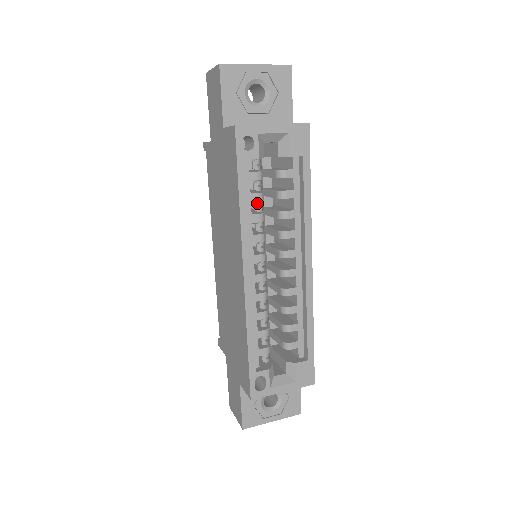
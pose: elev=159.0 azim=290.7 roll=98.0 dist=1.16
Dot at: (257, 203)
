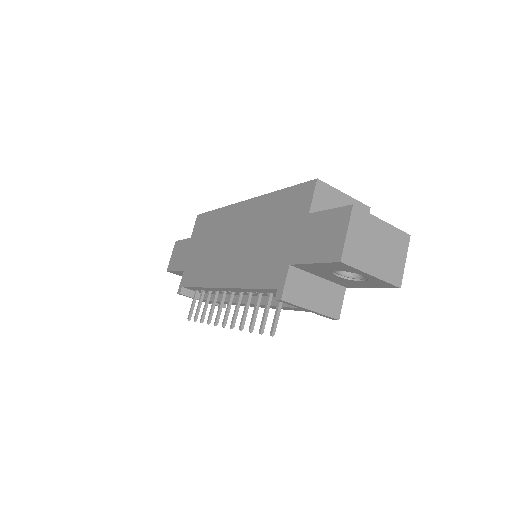
Dot at: occluded
